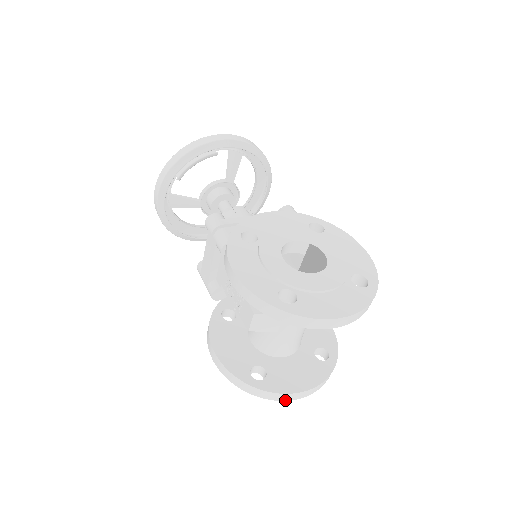
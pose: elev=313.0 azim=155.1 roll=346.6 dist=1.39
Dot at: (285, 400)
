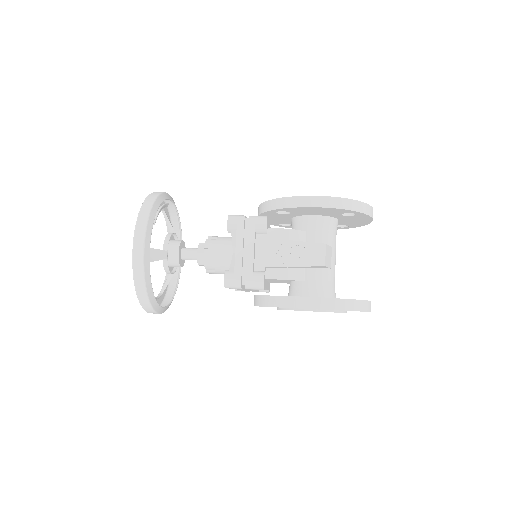
Dot at: (370, 311)
